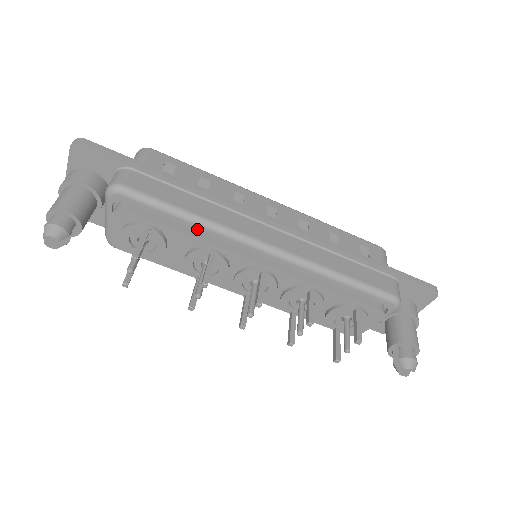
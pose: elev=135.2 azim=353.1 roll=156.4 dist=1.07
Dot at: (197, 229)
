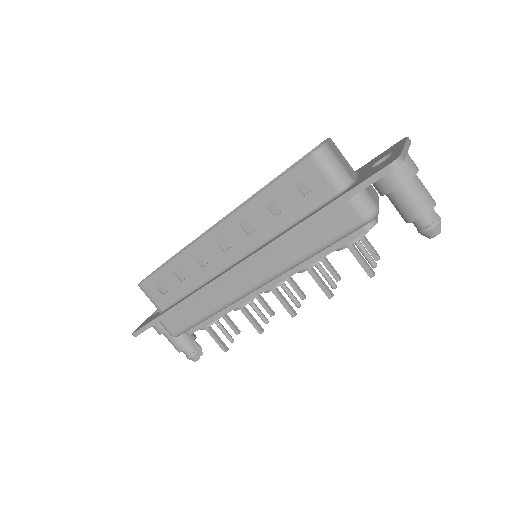
Dot at: occluded
